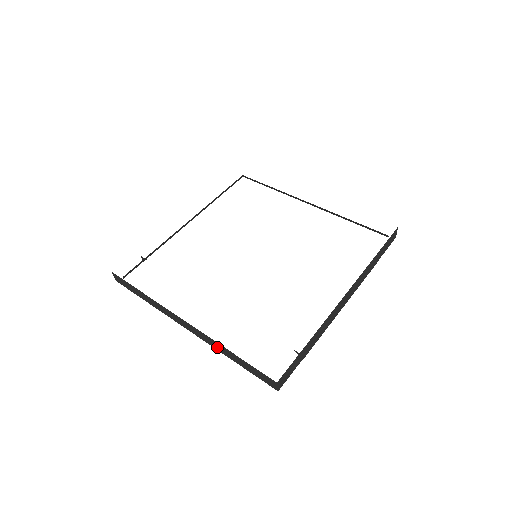
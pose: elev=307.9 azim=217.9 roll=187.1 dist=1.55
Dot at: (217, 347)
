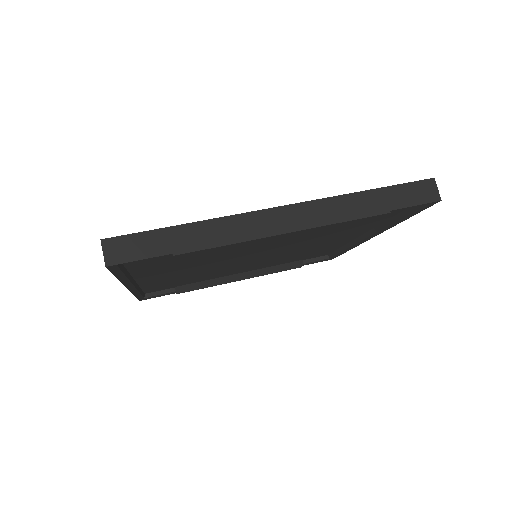
Dot at: occluded
